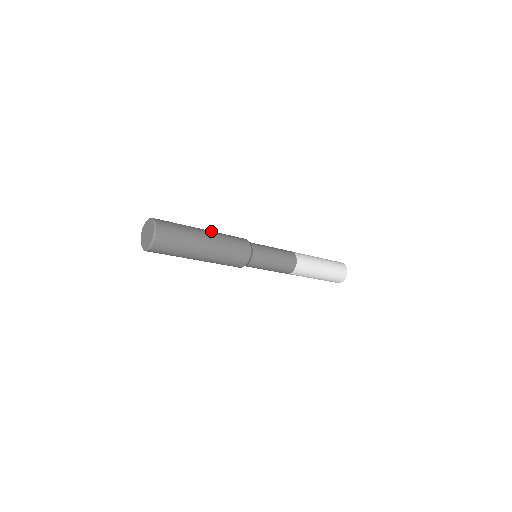
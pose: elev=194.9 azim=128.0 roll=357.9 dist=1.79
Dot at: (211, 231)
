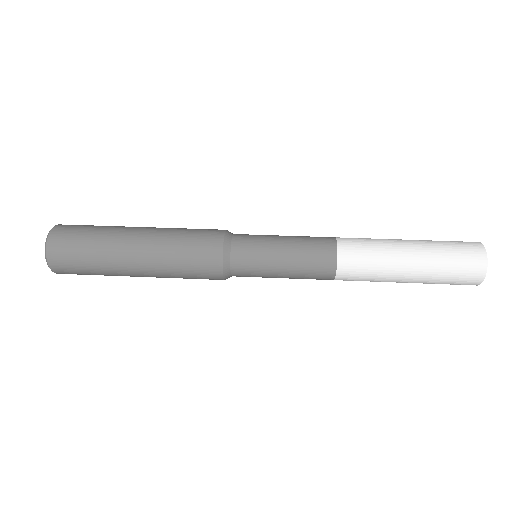
Dot at: (148, 251)
